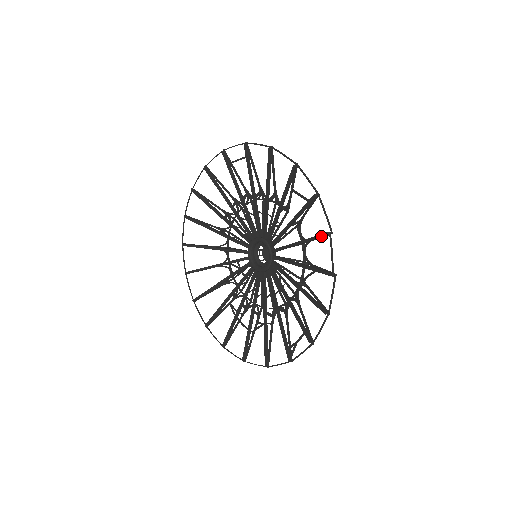
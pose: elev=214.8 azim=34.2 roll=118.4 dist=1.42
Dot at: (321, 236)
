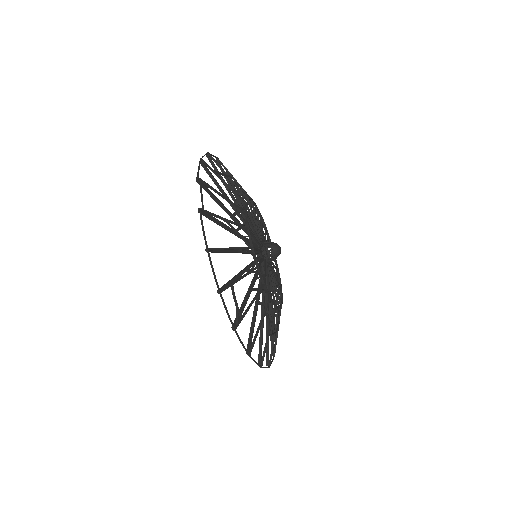
Dot at: (203, 188)
